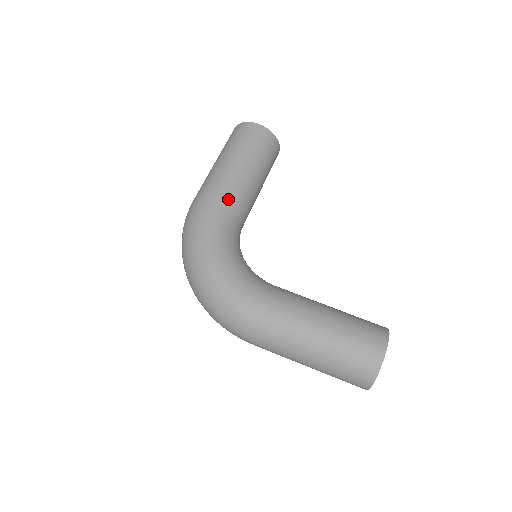
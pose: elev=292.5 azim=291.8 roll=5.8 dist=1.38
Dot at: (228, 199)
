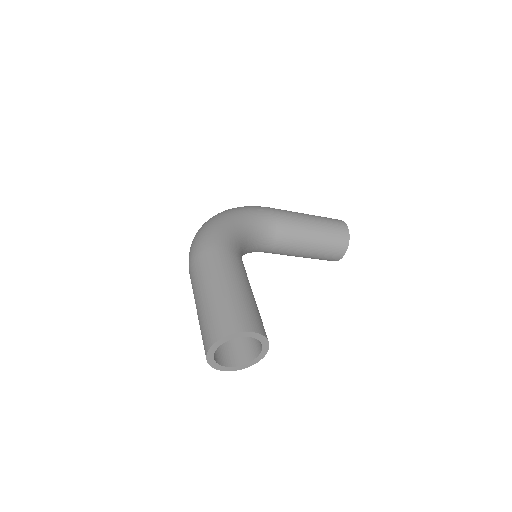
Dot at: (280, 219)
